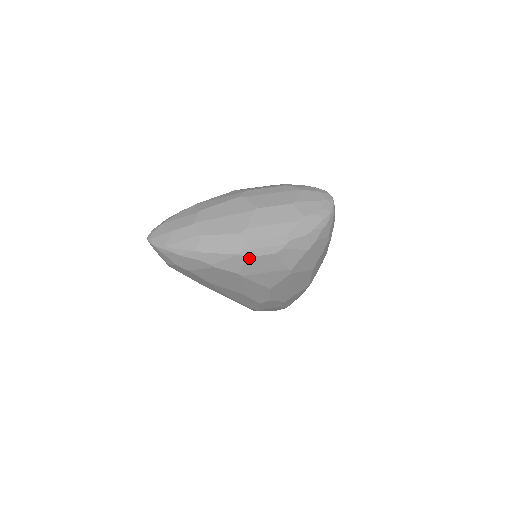
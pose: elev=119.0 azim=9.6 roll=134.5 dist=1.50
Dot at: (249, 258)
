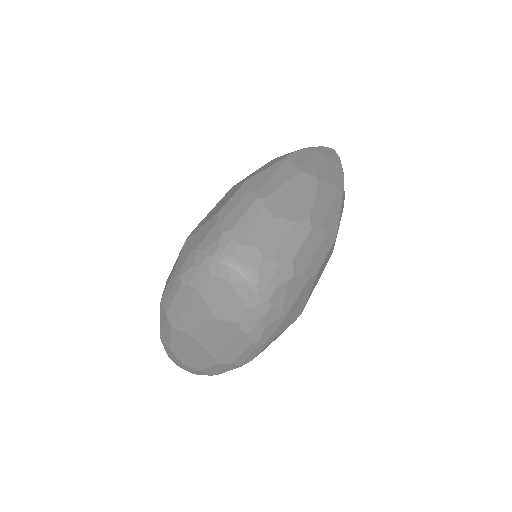
Dot at: occluded
